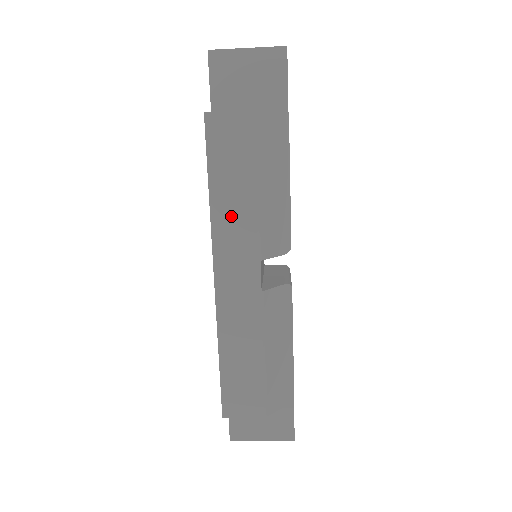
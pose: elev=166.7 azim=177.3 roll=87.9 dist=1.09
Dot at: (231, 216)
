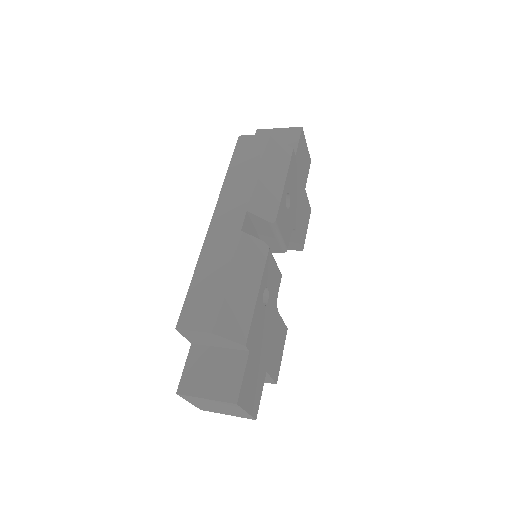
Dot at: (236, 185)
